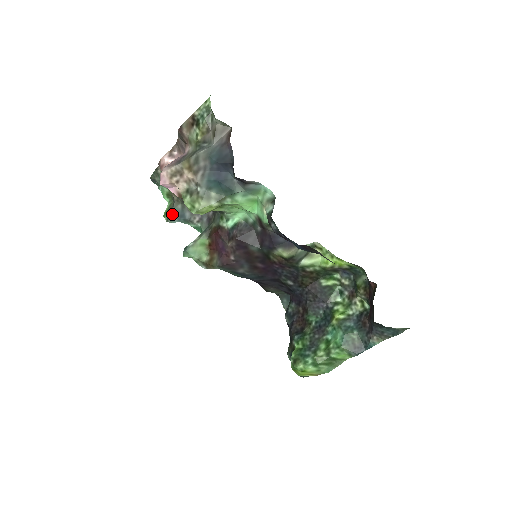
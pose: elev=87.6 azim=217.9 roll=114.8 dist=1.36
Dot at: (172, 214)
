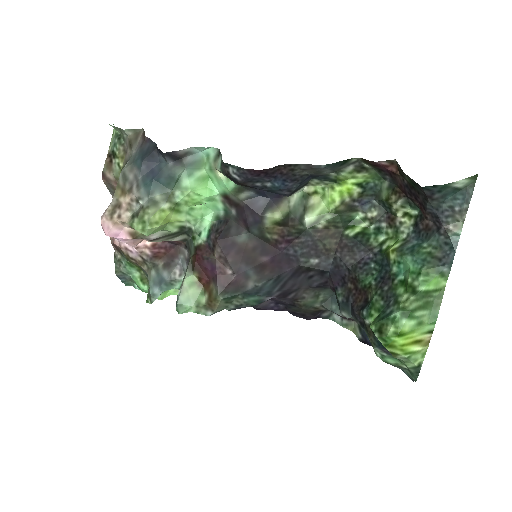
Dot at: (151, 288)
